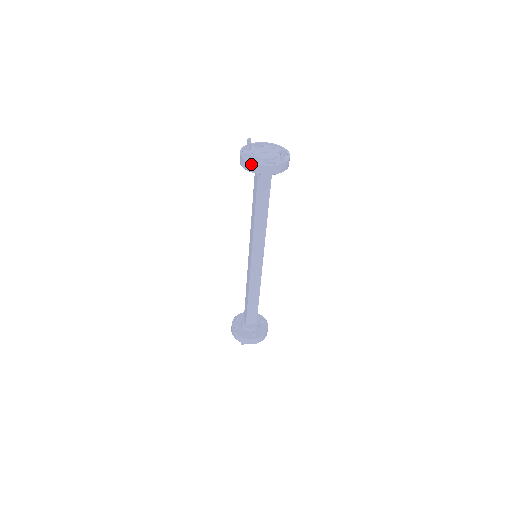
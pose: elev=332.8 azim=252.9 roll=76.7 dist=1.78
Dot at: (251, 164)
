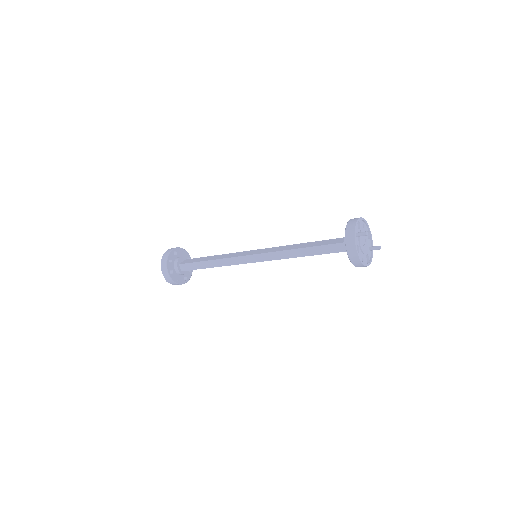
Dot at: (361, 264)
